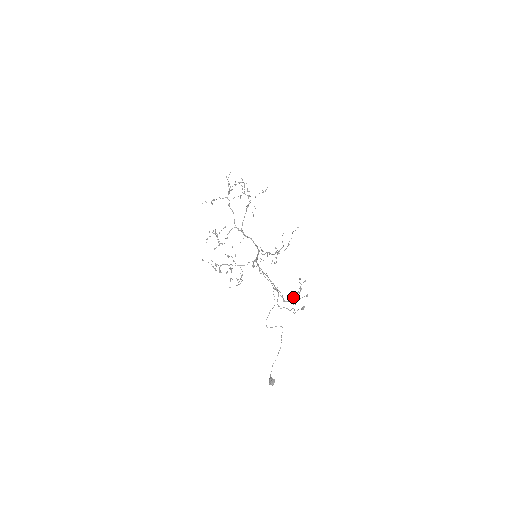
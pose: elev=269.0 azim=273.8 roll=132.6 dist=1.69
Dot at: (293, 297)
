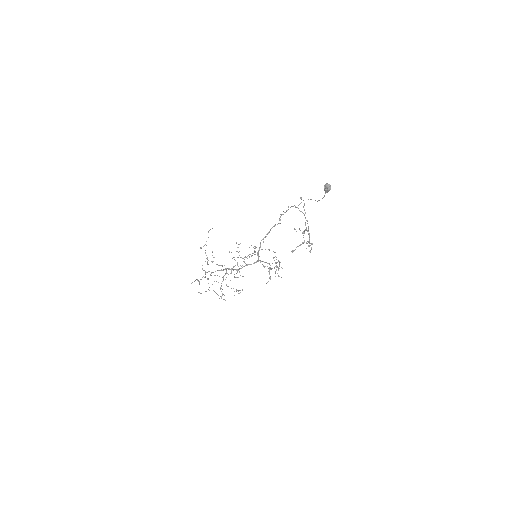
Dot at: (309, 243)
